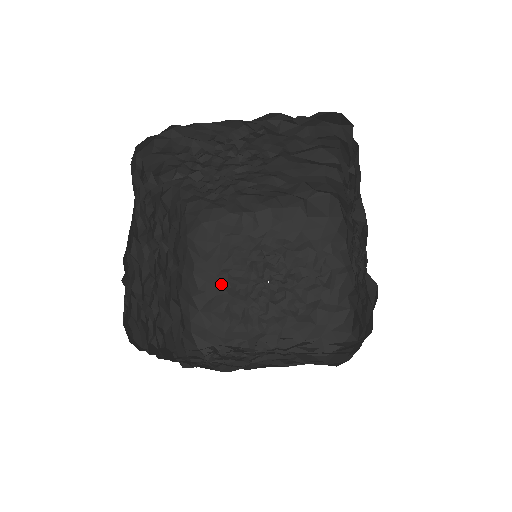
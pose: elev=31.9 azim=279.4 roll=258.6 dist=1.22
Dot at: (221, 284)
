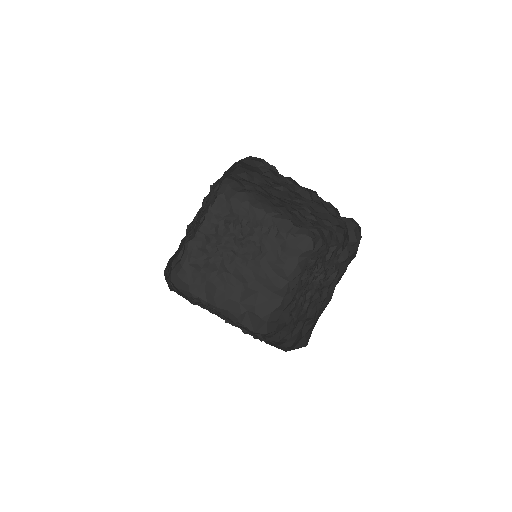
Dot at: occluded
